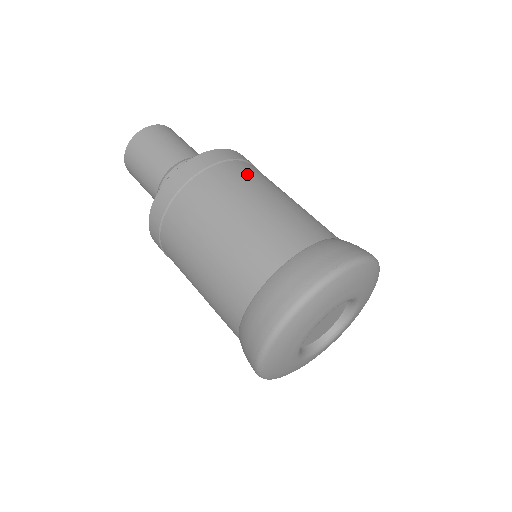
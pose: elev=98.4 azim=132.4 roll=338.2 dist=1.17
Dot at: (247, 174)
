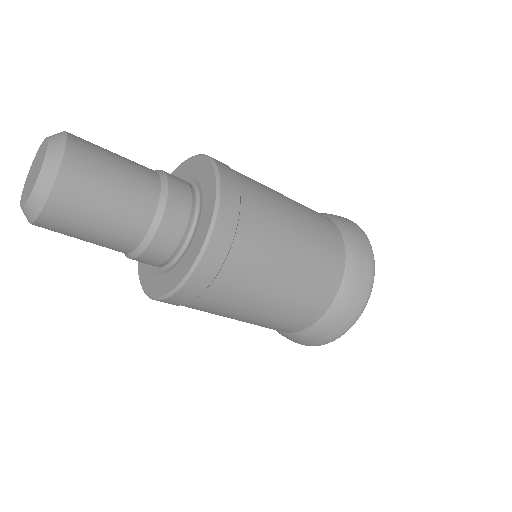
Dot at: (264, 204)
